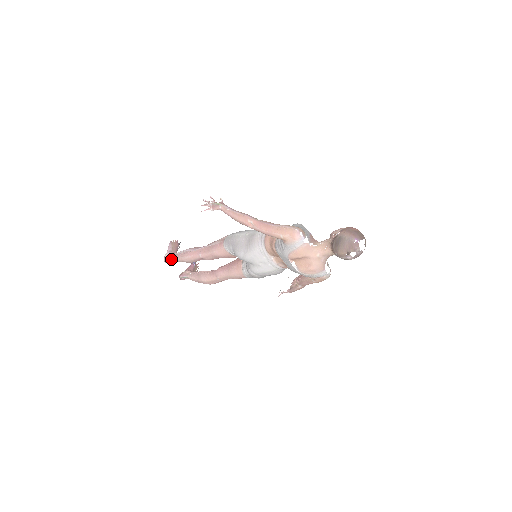
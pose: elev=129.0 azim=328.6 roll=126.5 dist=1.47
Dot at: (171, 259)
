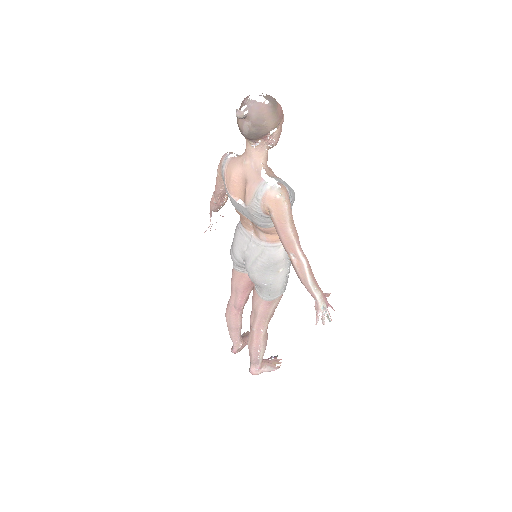
Dot at: occluded
